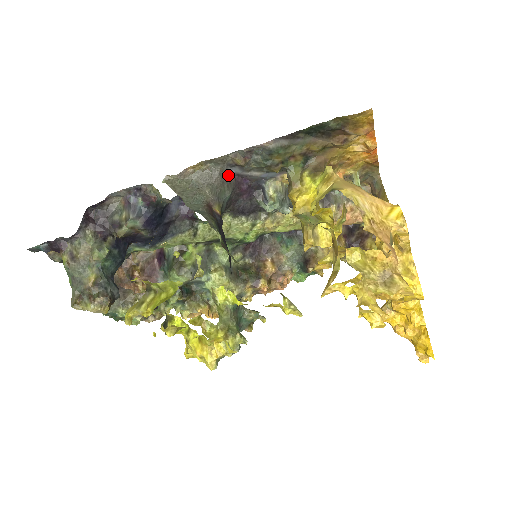
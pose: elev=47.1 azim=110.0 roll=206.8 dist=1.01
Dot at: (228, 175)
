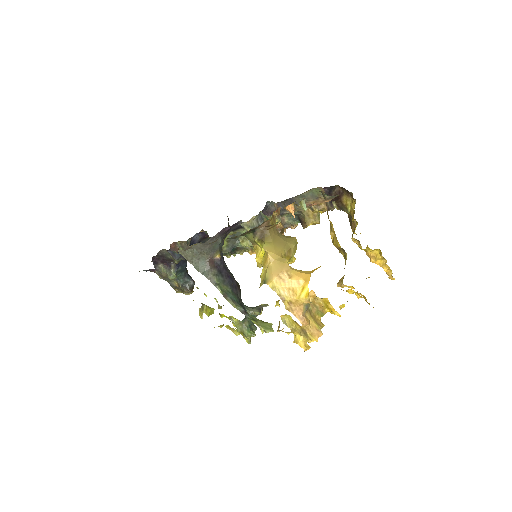
Dot at: (213, 237)
